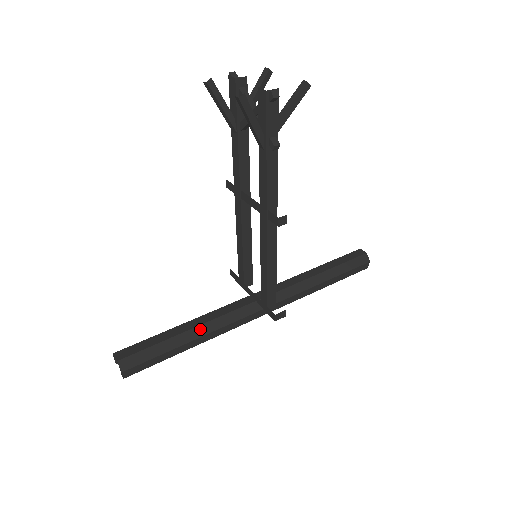
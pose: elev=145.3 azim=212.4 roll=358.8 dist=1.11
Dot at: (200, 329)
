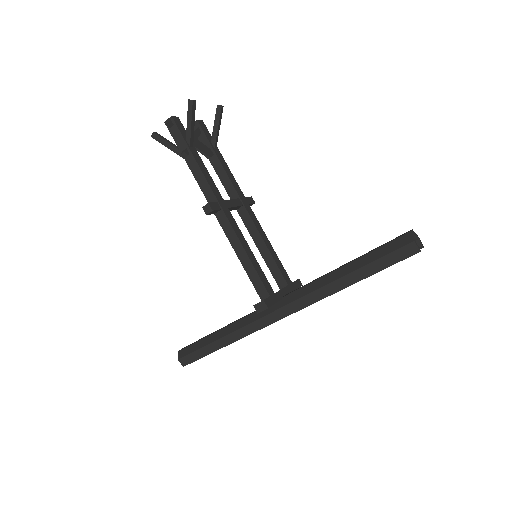
Dot at: (227, 329)
